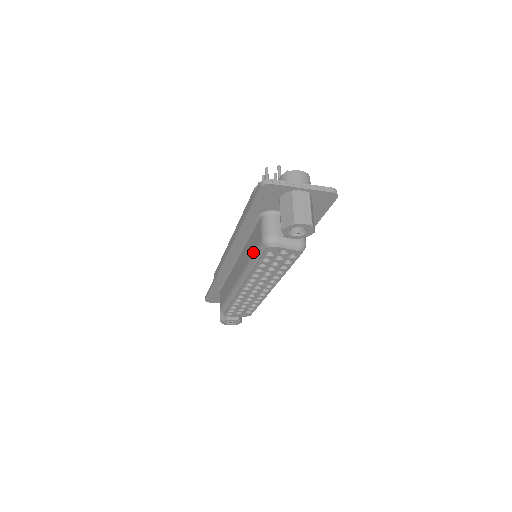
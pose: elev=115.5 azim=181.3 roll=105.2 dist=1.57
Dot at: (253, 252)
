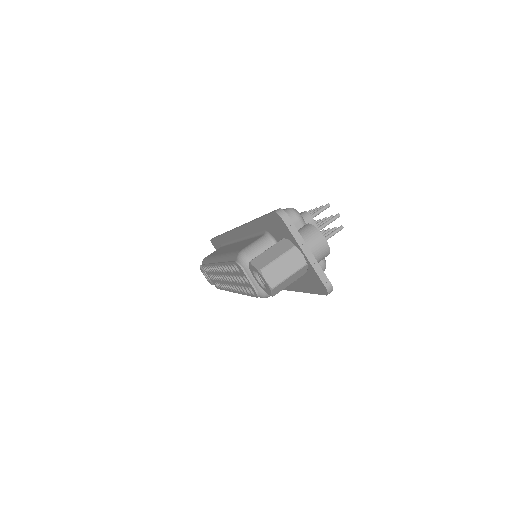
Dot at: (234, 251)
